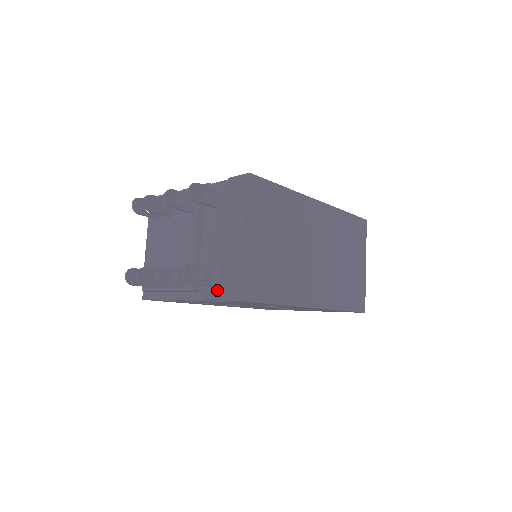
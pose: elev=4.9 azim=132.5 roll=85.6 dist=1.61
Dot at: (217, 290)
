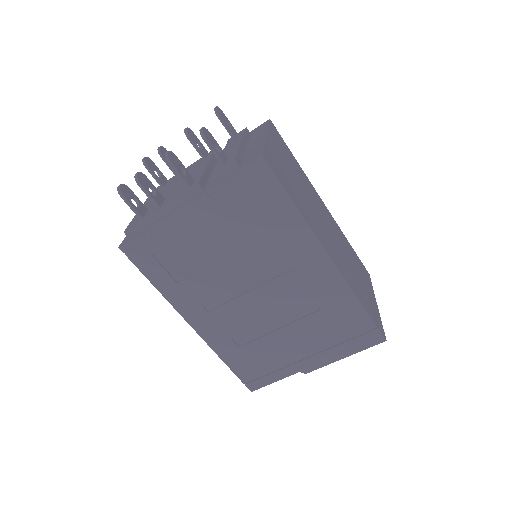
Dot at: (232, 162)
